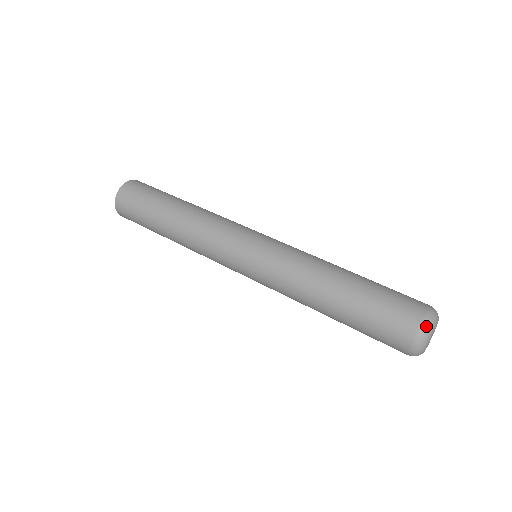
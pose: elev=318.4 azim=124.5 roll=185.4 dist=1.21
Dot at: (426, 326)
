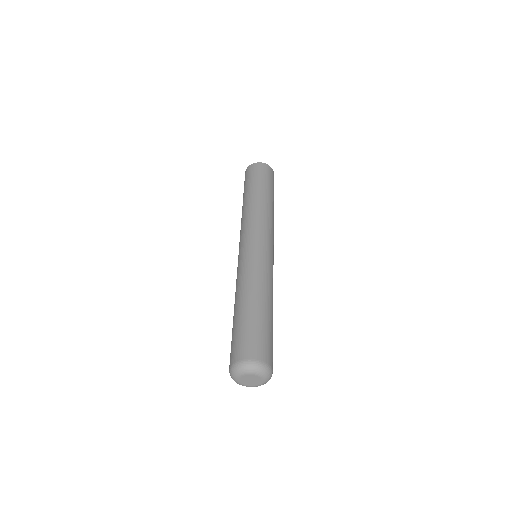
Dot at: (256, 364)
